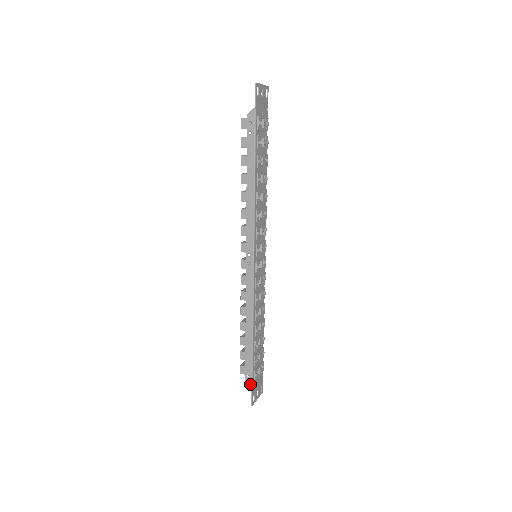
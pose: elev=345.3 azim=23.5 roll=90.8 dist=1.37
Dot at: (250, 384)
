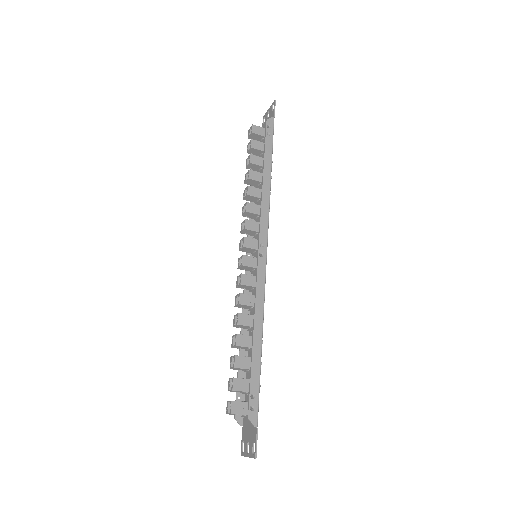
Dot at: (255, 420)
